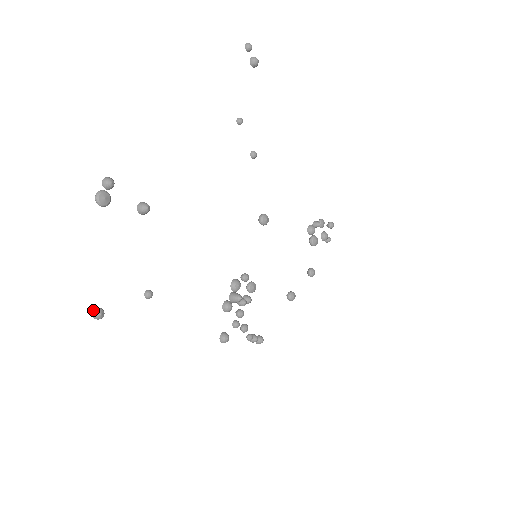
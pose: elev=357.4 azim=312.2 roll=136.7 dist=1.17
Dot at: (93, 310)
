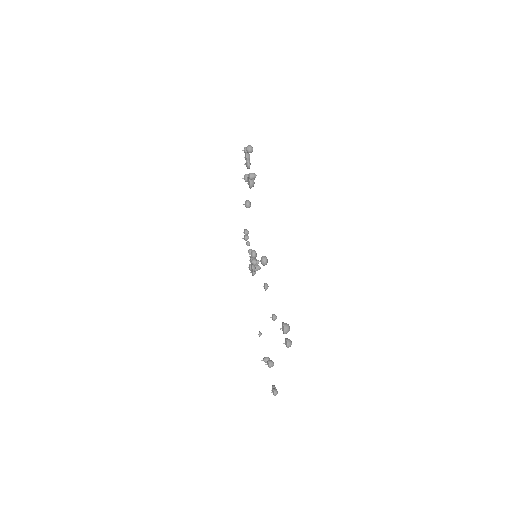
Dot at: occluded
